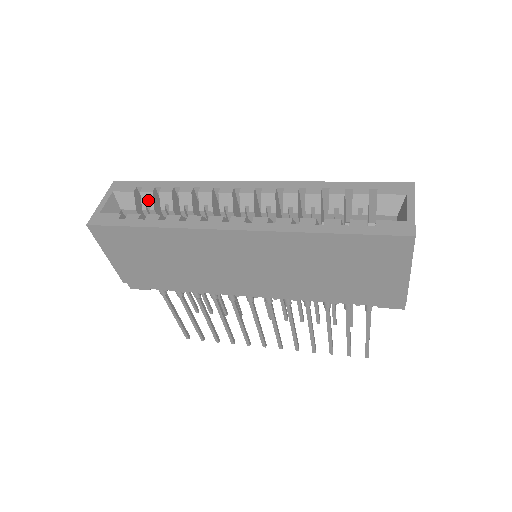
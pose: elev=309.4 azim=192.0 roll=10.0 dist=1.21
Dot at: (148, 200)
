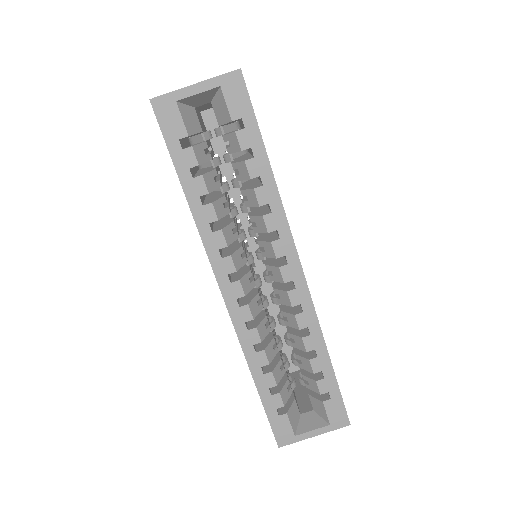
Dot at: (233, 144)
